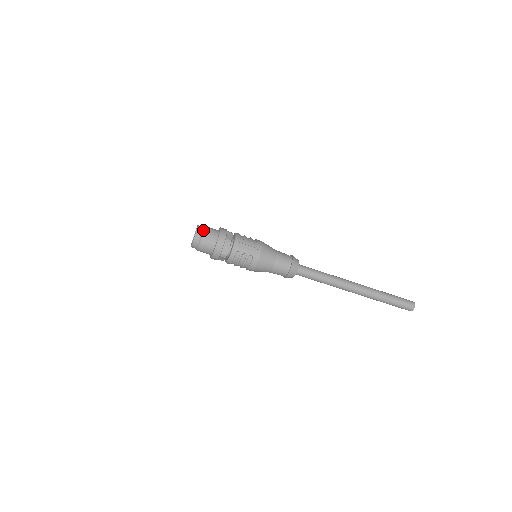
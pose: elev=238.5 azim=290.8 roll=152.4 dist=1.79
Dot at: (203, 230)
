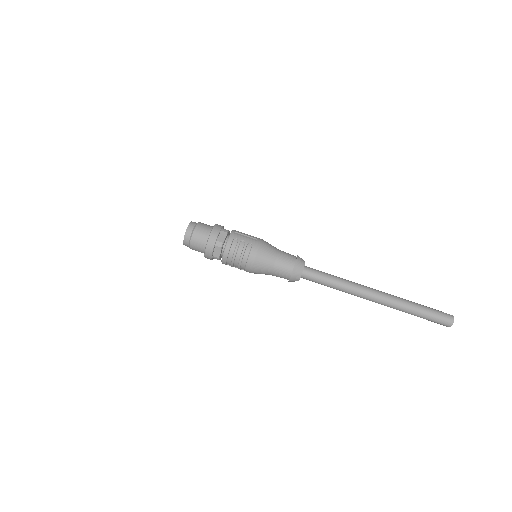
Dot at: (198, 222)
